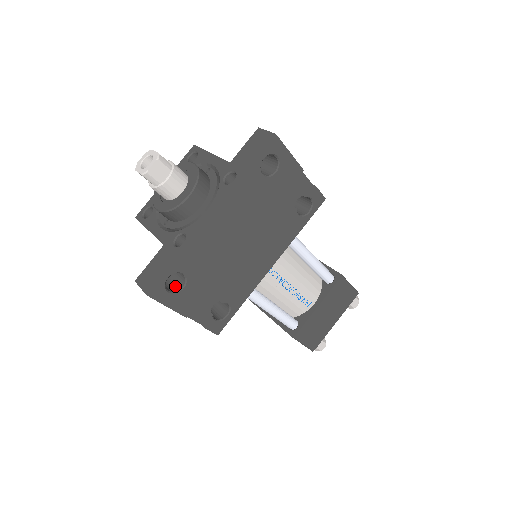
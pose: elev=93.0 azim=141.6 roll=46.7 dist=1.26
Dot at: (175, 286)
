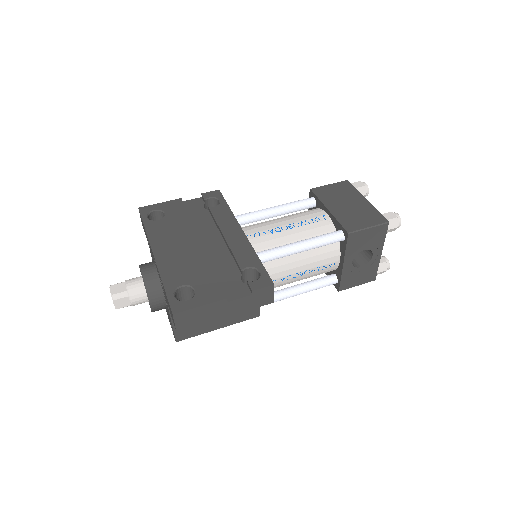
Dot at: occluded
